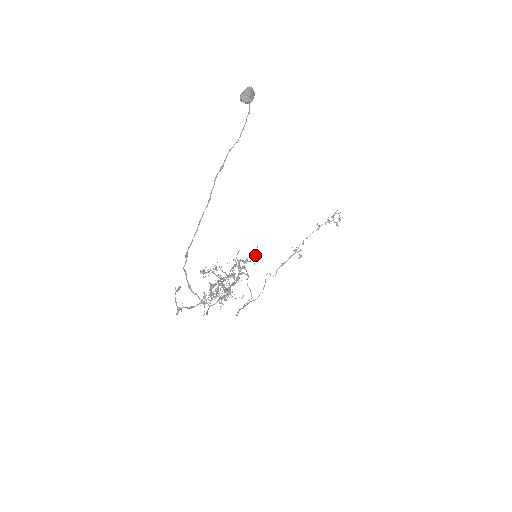
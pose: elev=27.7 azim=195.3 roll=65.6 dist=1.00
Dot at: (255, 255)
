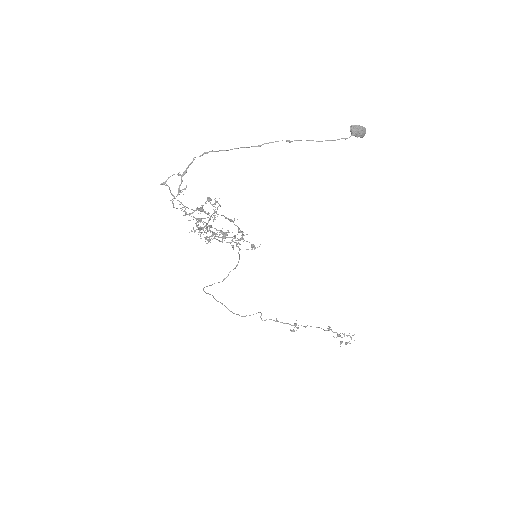
Dot at: (253, 245)
